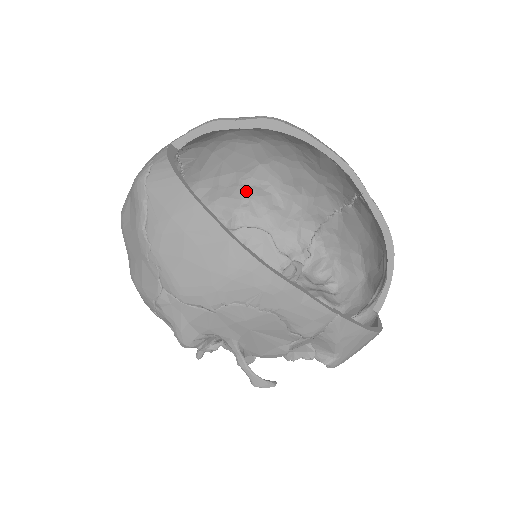
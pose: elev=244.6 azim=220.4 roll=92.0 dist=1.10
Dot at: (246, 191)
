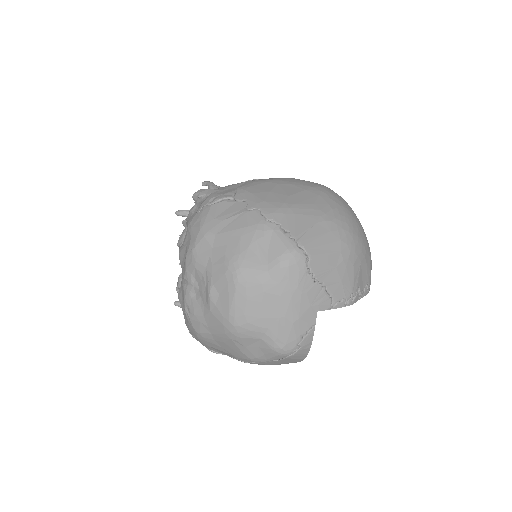
Dot at: occluded
